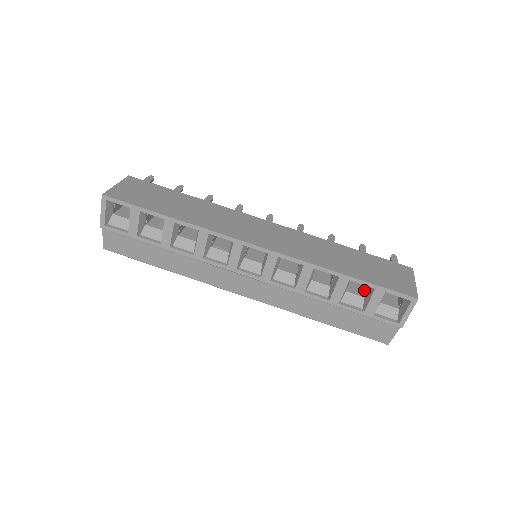
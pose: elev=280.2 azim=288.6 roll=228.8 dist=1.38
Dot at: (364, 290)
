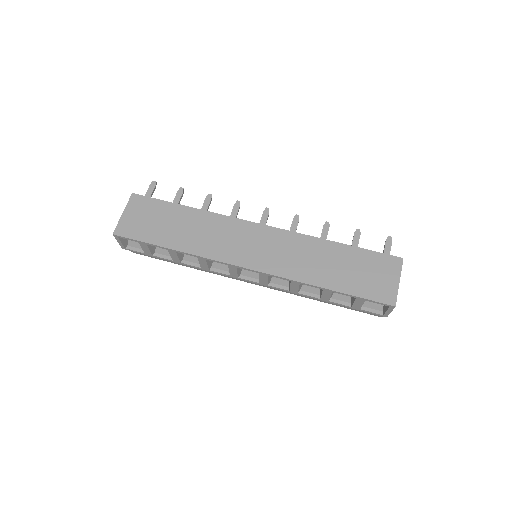
Dot at: occluded
